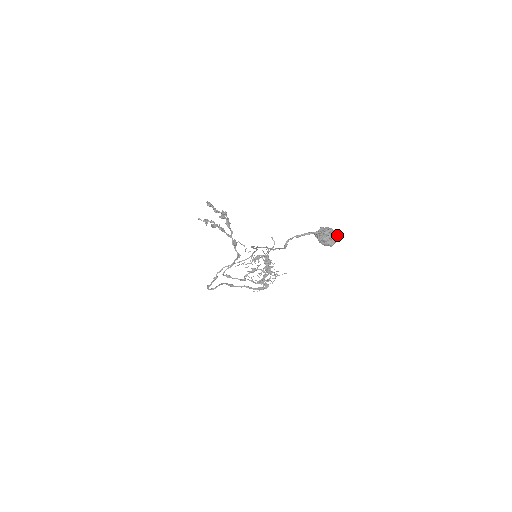
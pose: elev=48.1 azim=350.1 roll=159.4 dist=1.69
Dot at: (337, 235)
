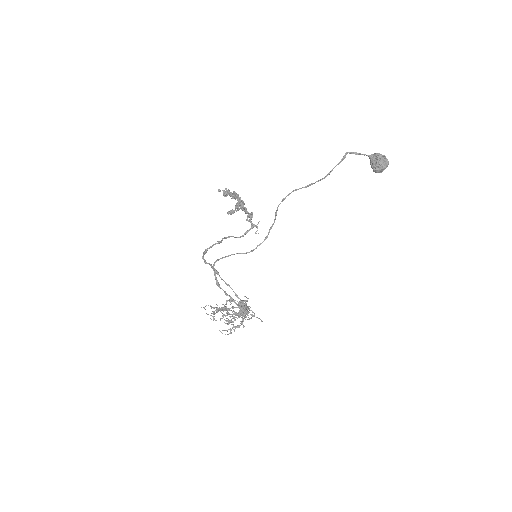
Dot at: (388, 163)
